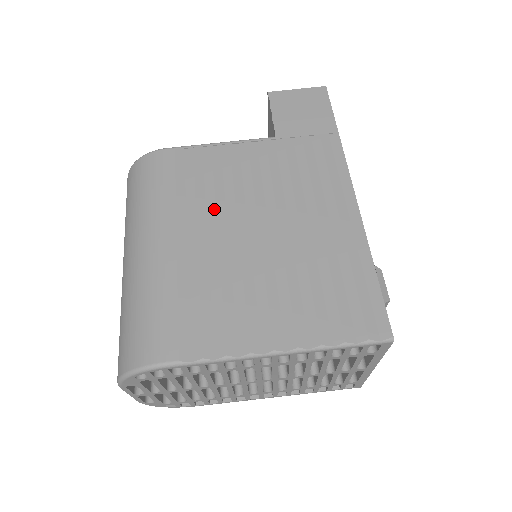
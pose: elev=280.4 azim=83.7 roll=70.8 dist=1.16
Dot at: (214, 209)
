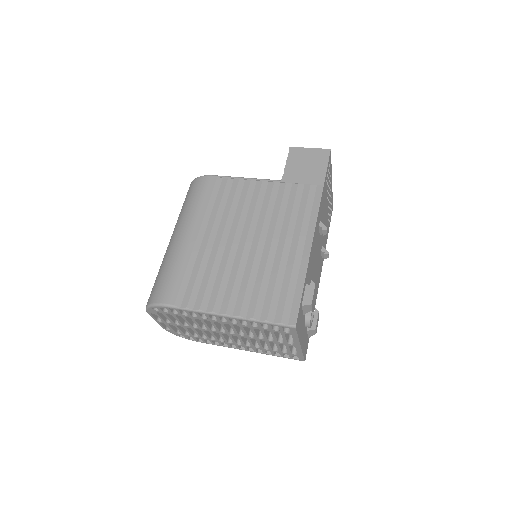
Dot at: (225, 221)
